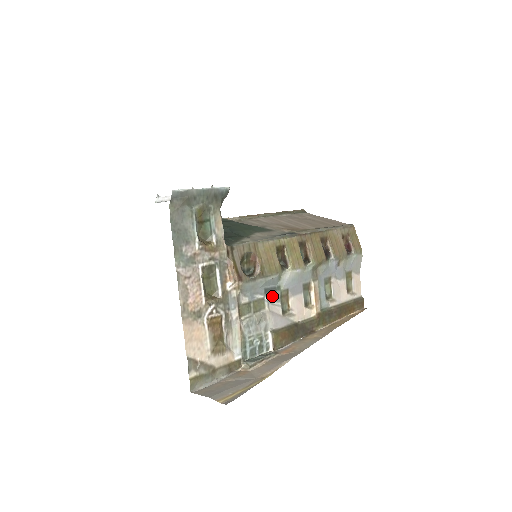
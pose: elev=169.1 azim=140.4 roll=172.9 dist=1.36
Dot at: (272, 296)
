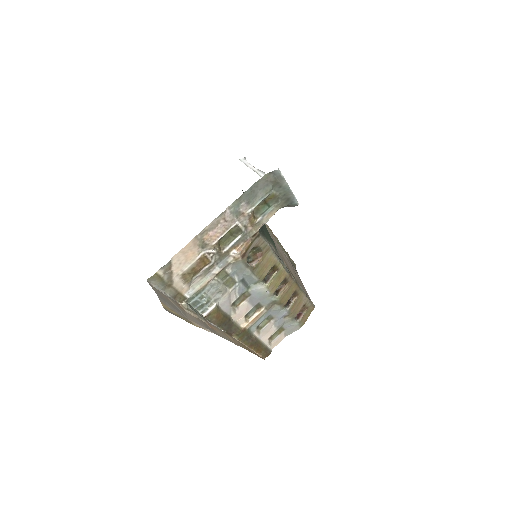
Dot at: (241, 287)
